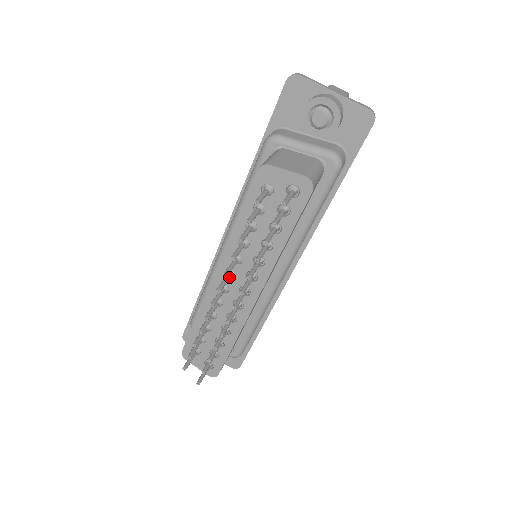
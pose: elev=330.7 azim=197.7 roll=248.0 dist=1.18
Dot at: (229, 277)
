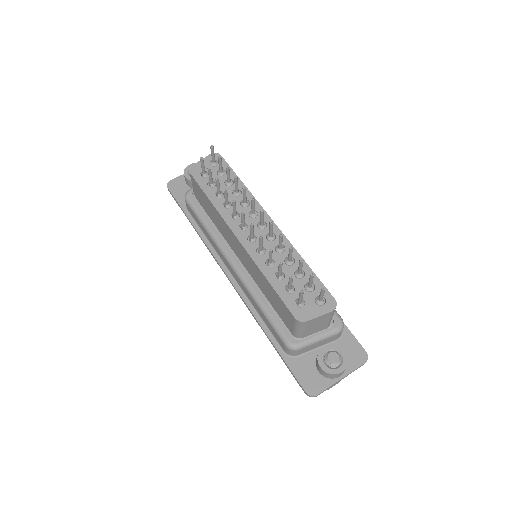
Dot at: (243, 222)
